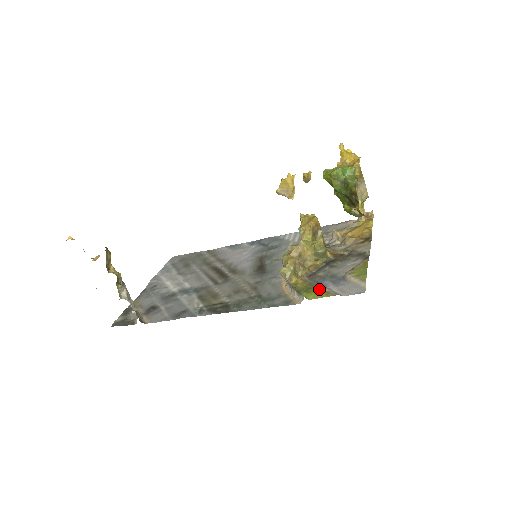
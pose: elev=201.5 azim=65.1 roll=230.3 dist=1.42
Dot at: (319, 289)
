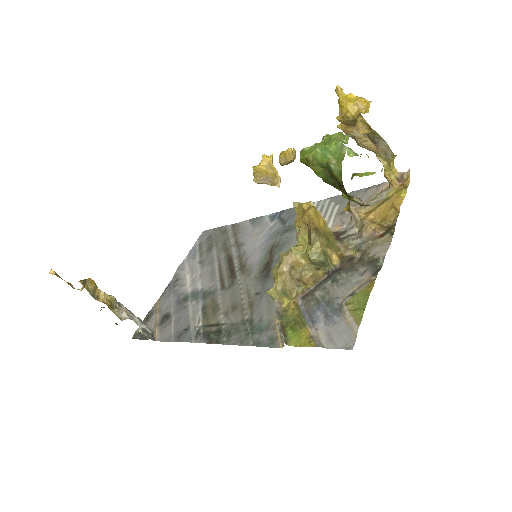
Dot at: (305, 328)
